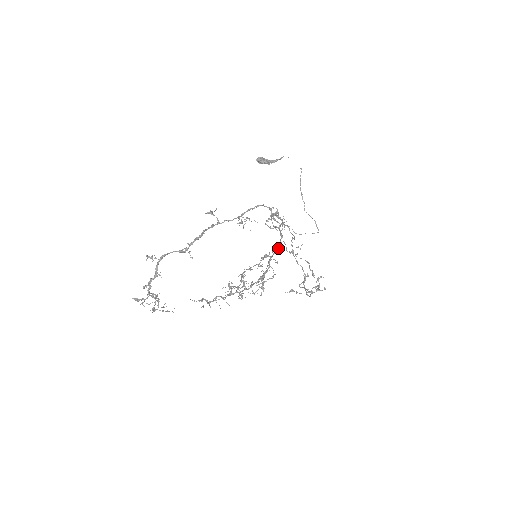
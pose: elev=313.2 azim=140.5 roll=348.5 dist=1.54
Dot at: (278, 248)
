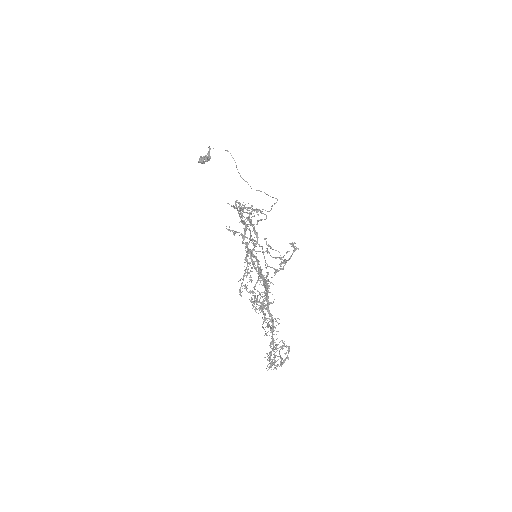
Dot at: occluded
